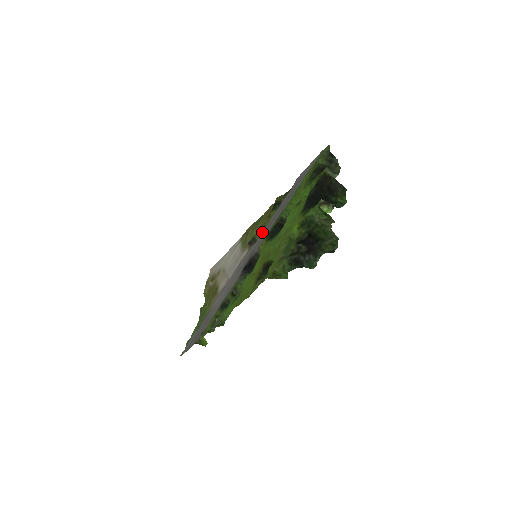
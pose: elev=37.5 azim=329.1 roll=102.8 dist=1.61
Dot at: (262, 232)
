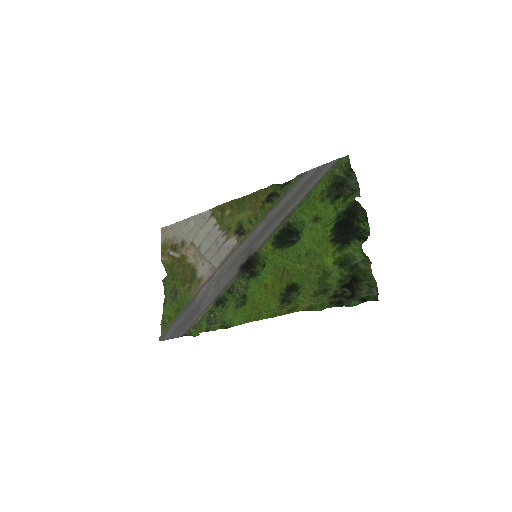
Dot at: (258, 227)
